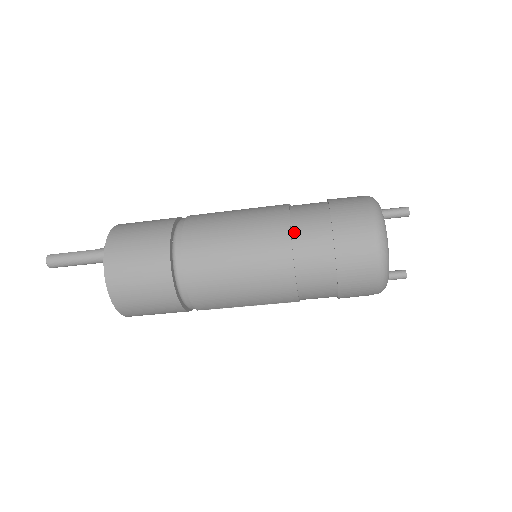
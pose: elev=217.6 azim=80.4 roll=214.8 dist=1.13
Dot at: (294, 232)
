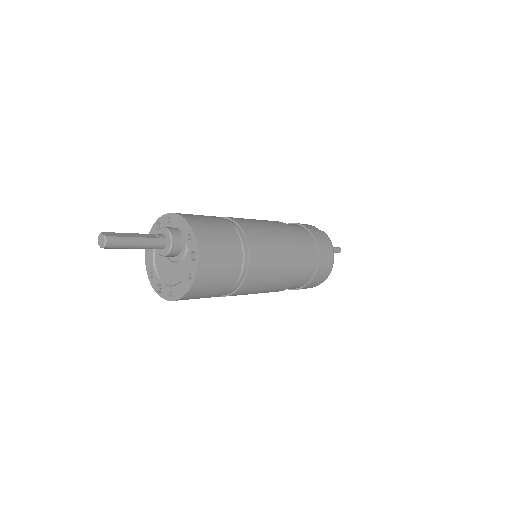
Dot at: (303, 262)
